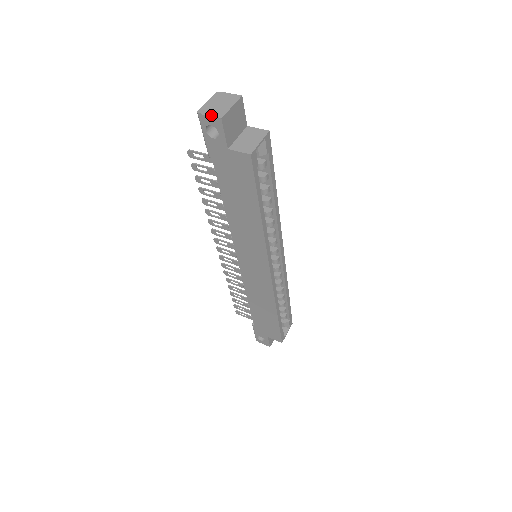
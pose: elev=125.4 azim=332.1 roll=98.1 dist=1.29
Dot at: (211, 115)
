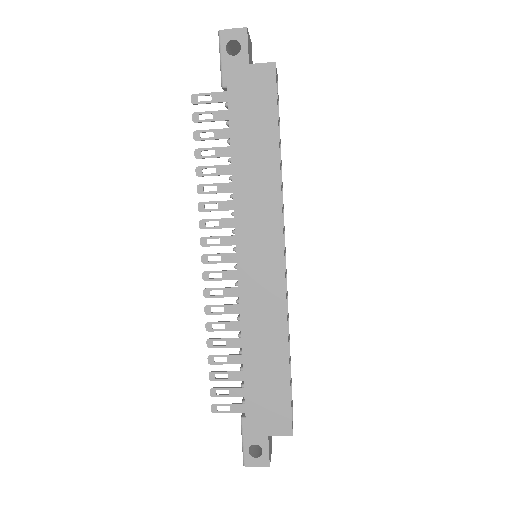
Dot at: (235, 29)
